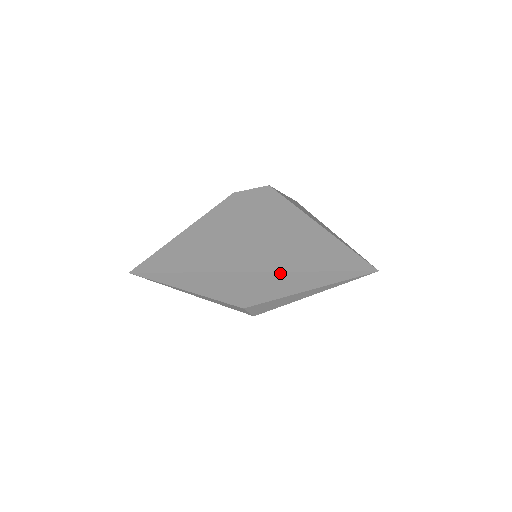
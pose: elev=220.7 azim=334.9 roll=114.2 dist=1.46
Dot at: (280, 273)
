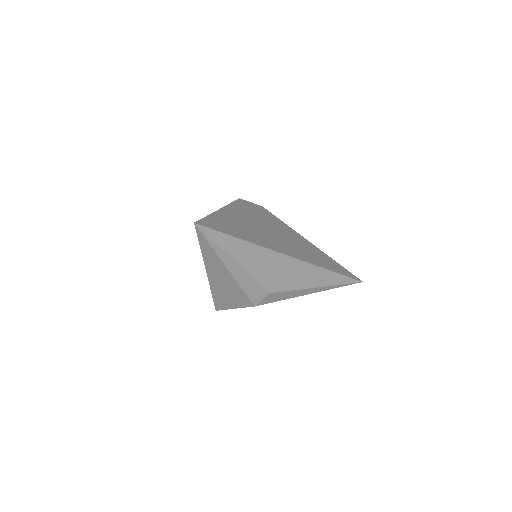
Dot at: (318, 268)
